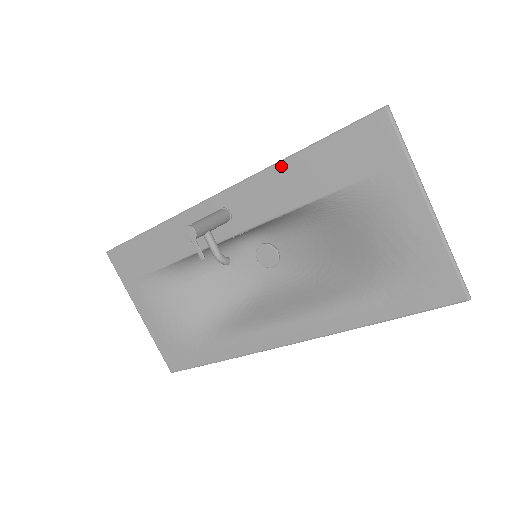
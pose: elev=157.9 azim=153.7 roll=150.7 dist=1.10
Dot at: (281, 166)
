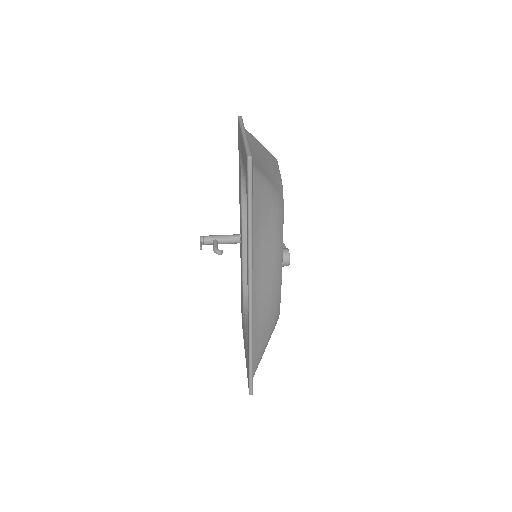
Dot at: (239, 187)
